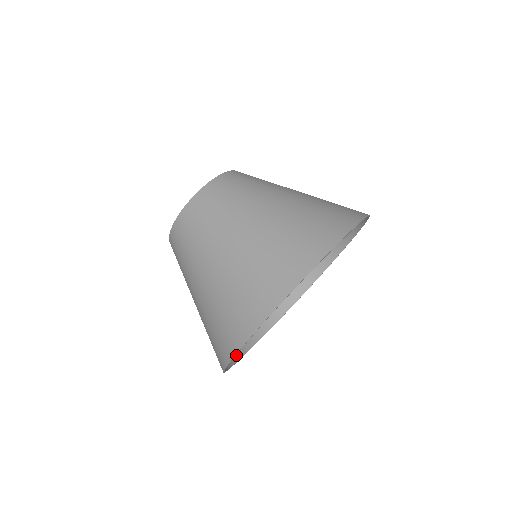
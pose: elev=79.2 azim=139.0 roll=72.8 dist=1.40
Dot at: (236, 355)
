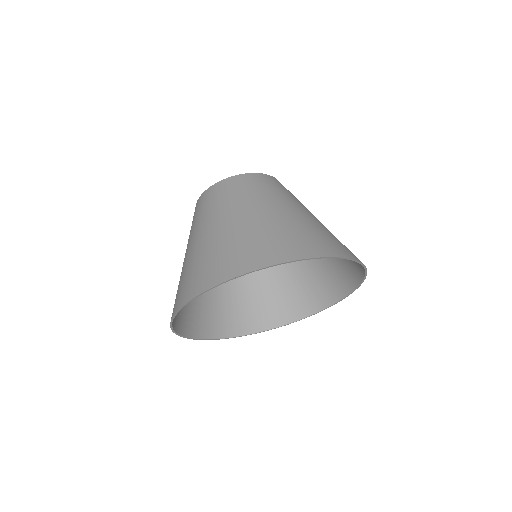
Dot at: (185, 331)
